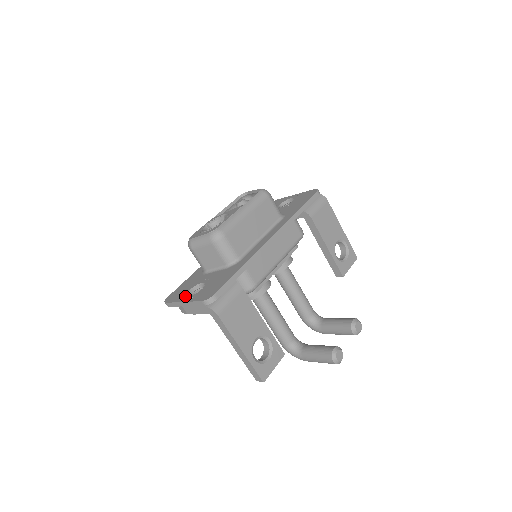
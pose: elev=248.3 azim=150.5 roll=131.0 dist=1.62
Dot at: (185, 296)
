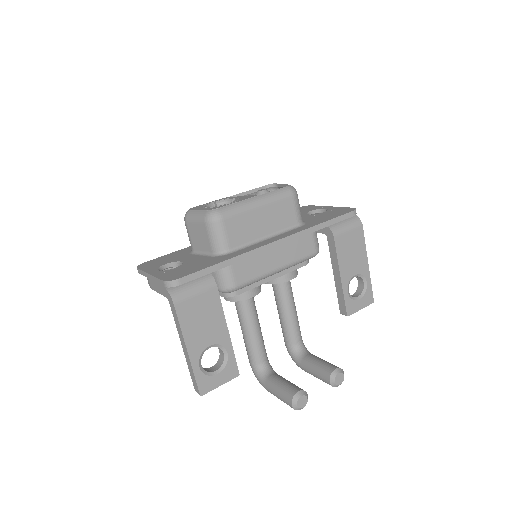
Dot at: (156, 269)
